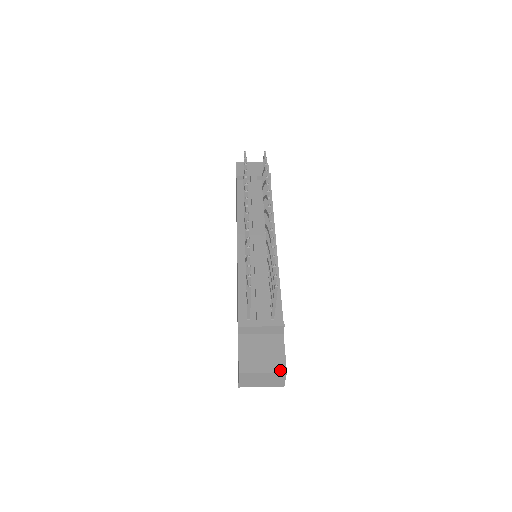
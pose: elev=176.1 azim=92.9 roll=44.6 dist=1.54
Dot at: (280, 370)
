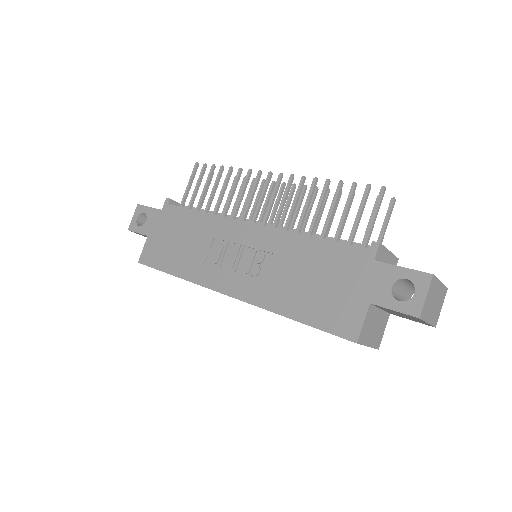
Dot at: occluded
